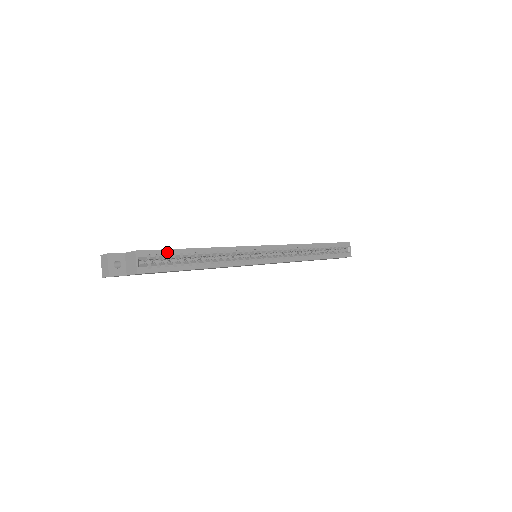
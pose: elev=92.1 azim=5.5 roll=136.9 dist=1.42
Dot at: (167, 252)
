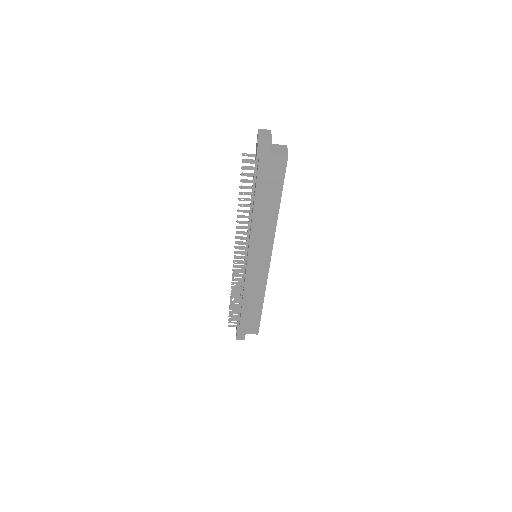
Dot at: occluded
